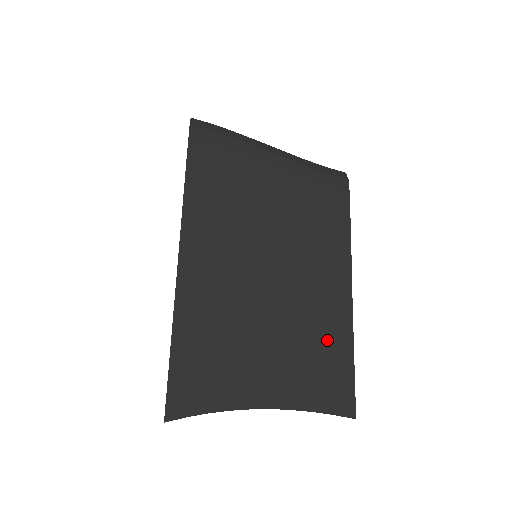
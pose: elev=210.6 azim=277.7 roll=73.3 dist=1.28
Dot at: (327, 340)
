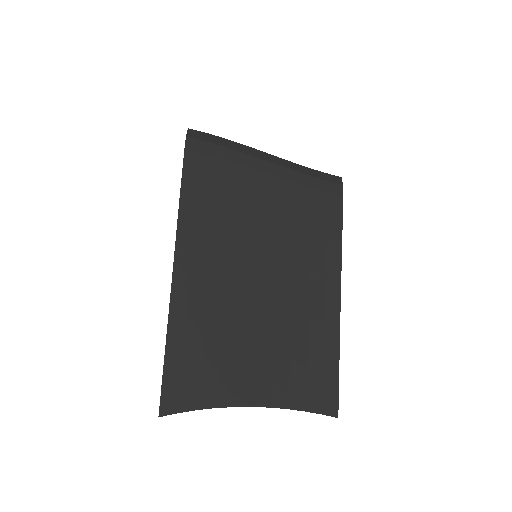
Dot at: (314, 343)
